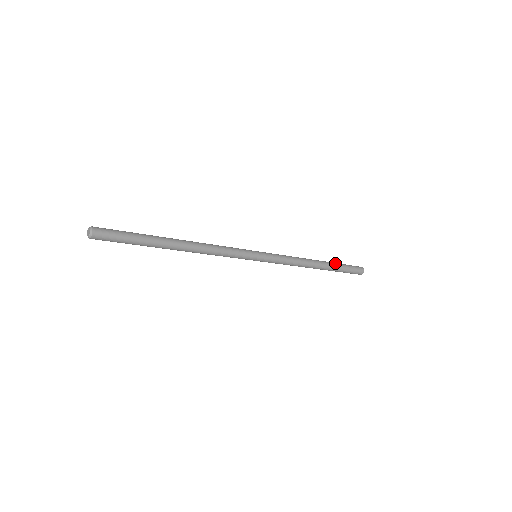
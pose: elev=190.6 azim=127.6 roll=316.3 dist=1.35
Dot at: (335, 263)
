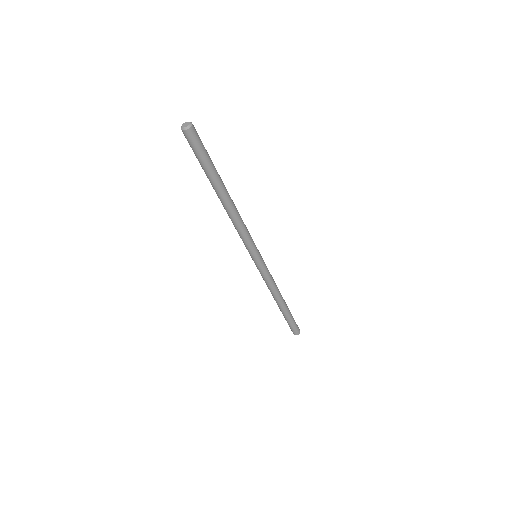
Dot at: occluded
